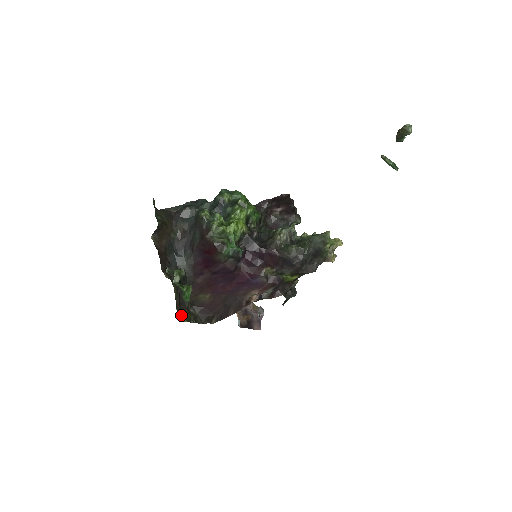
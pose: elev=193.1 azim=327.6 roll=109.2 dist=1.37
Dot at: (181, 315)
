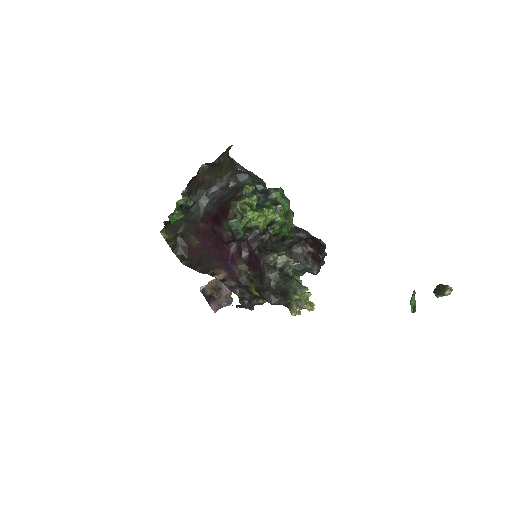
Dot at: (167, 232)
